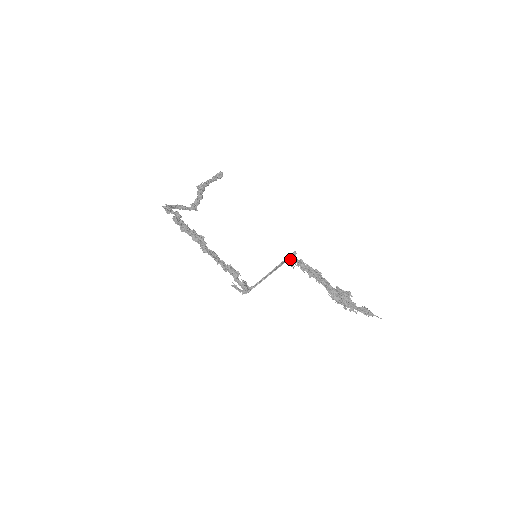
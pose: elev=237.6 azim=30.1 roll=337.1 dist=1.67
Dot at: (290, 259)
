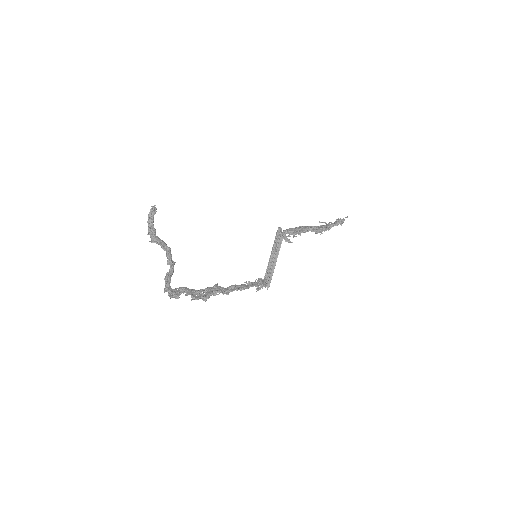
Dot at: (284, 238)
